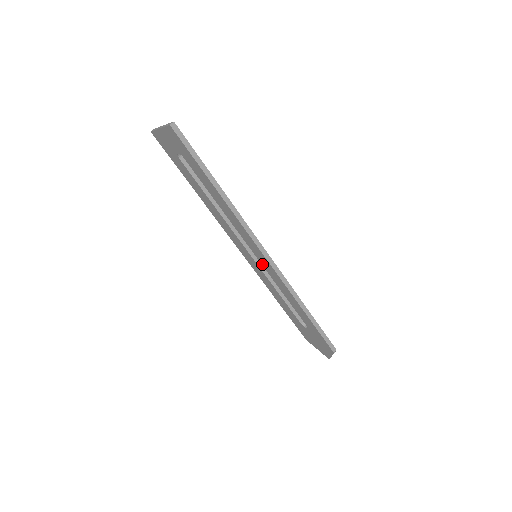
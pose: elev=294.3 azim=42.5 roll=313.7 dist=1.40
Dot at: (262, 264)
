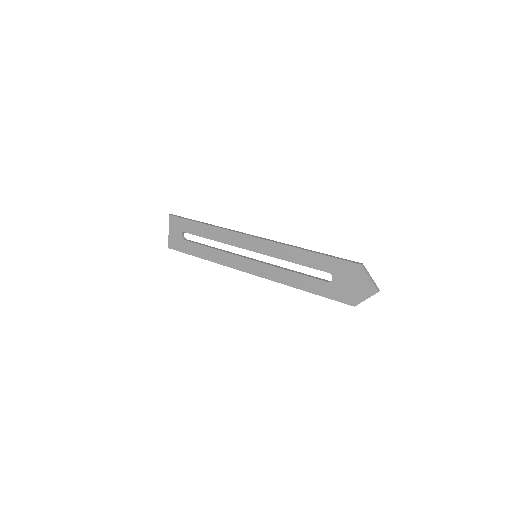
Dot at: (260, 253)
